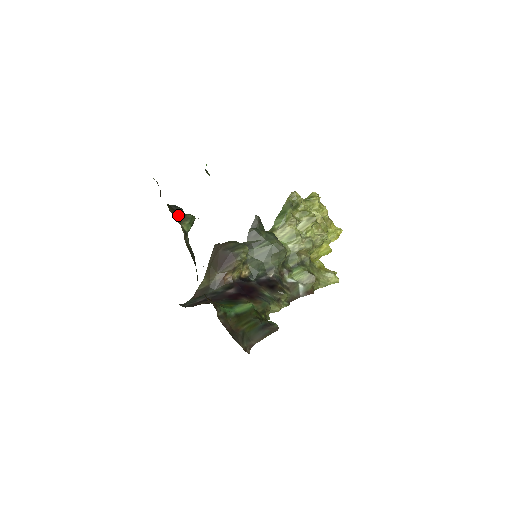
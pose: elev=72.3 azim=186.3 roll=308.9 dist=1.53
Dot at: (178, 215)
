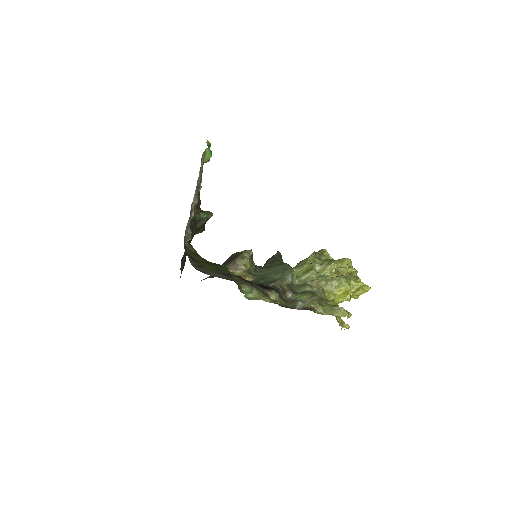
Dot at: (202, 211)
